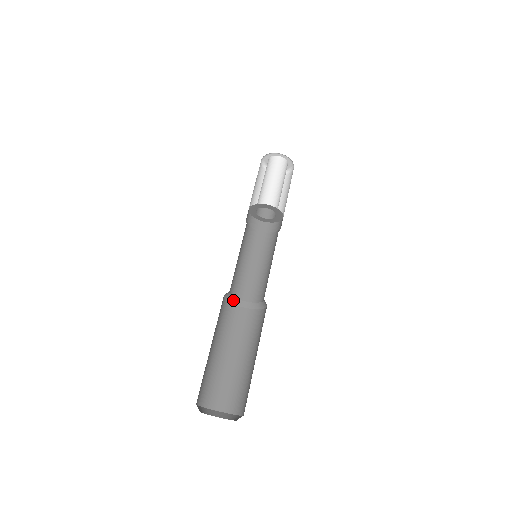
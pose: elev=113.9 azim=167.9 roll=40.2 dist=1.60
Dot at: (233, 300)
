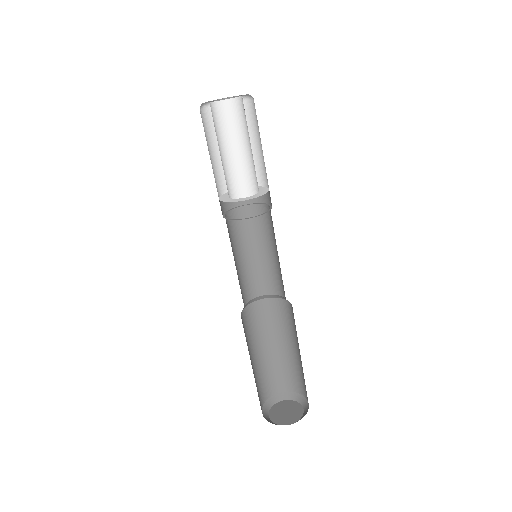
Dot at: (265, 296)
